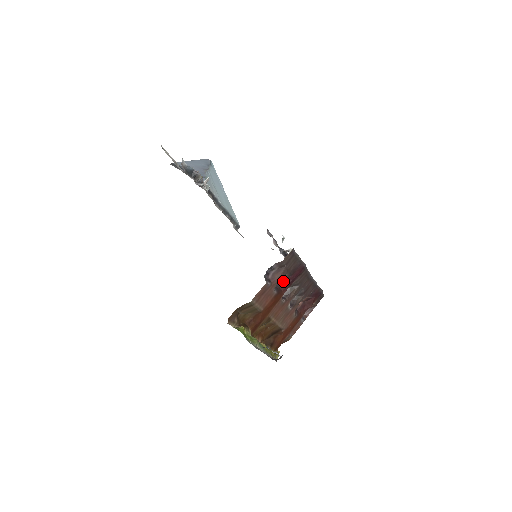
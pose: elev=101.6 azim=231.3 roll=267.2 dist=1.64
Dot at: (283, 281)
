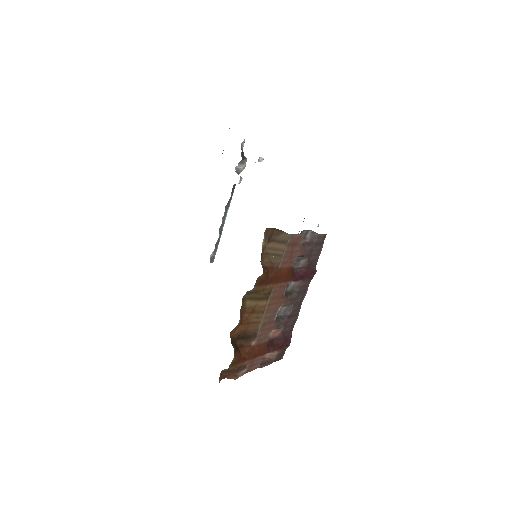
Dot at: (295, 269)
